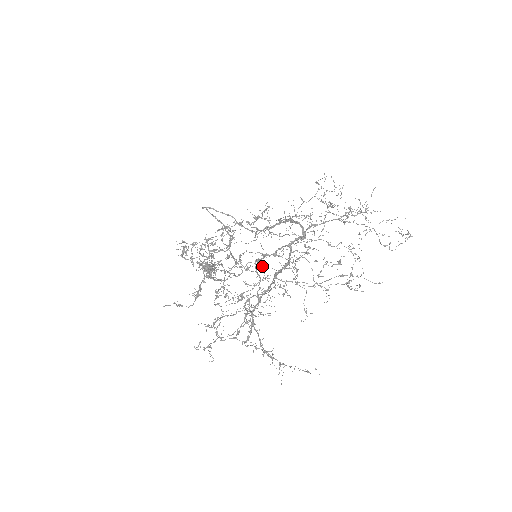
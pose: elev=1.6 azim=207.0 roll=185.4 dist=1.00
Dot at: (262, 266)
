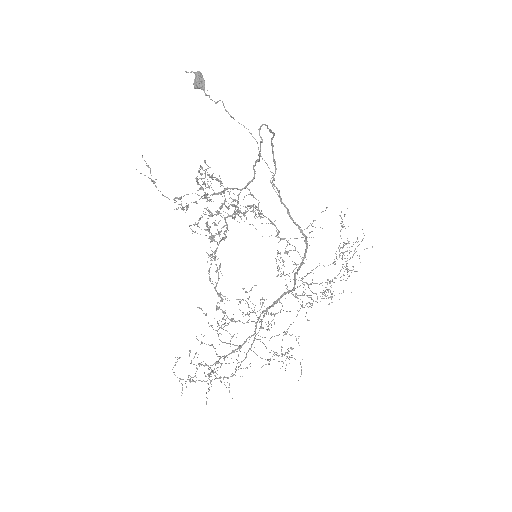
Dot at: (254, 347)
